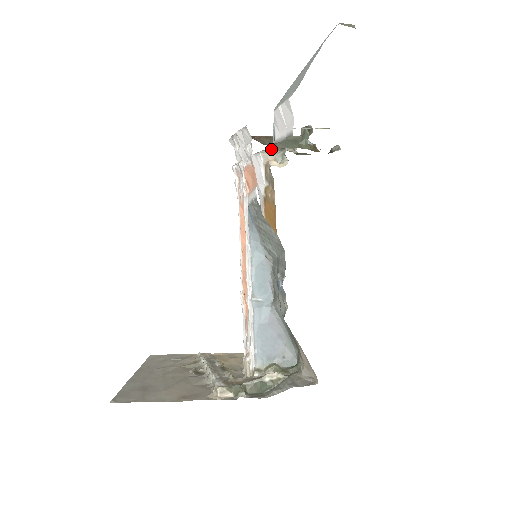
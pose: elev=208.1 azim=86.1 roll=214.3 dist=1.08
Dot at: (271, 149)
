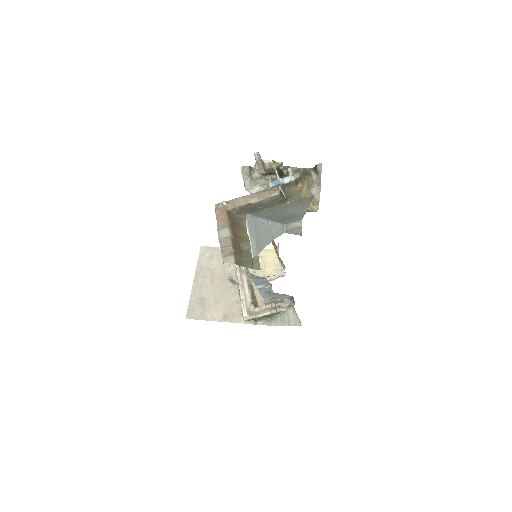
Dot at: (257, 171)
